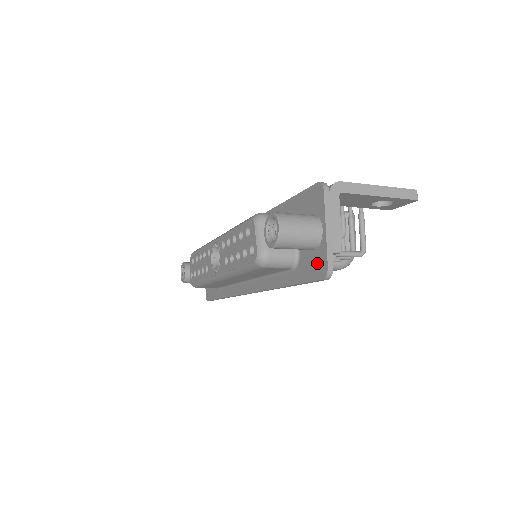
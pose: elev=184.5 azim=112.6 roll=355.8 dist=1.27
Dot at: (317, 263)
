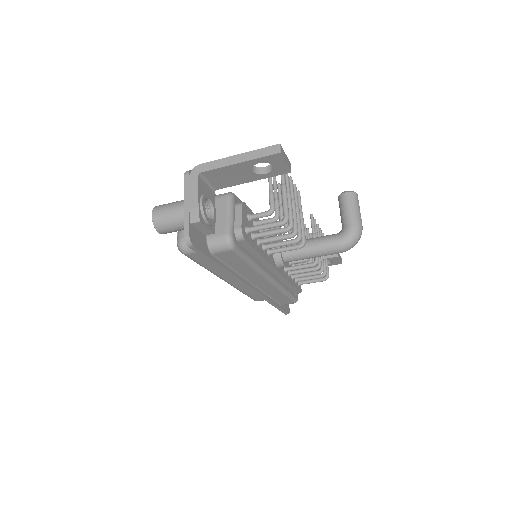
Dot at: occluded
